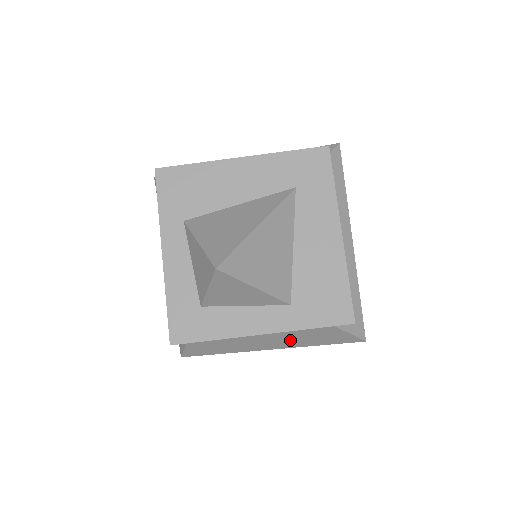
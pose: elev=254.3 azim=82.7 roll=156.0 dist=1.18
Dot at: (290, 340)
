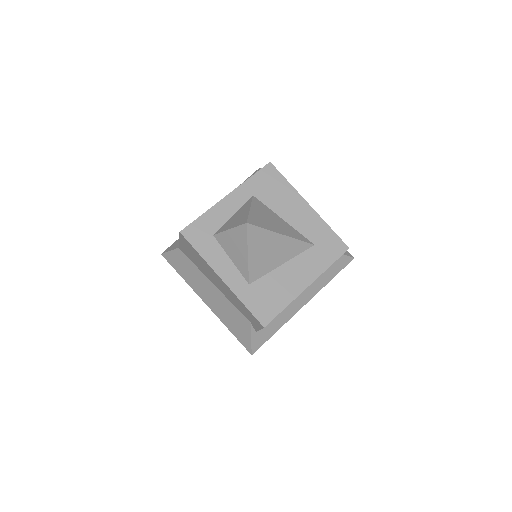
Dot at: (221, 308)
